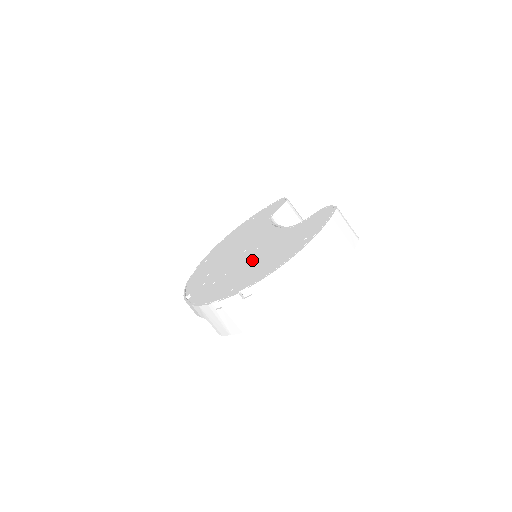
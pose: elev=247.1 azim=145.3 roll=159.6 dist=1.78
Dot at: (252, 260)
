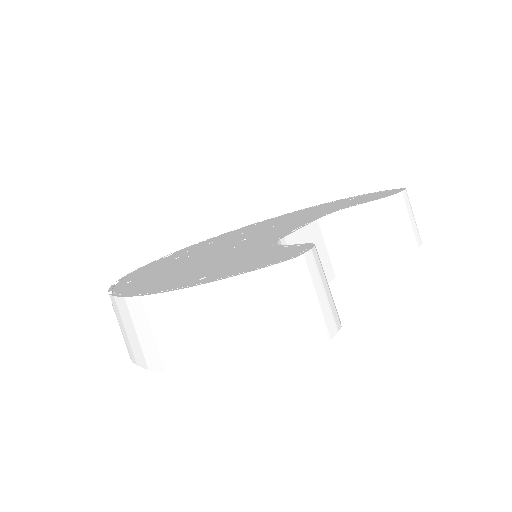
Dot at: (199, 259)
